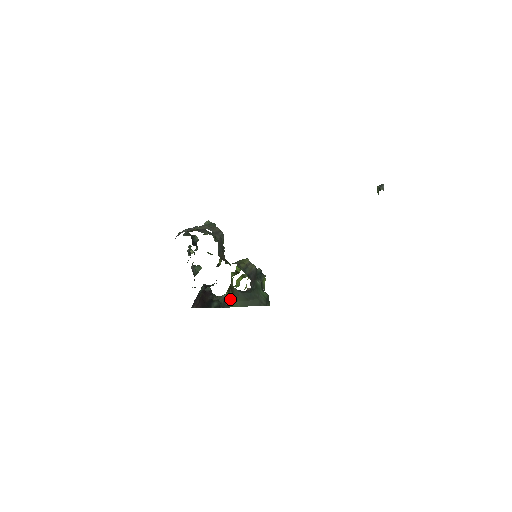
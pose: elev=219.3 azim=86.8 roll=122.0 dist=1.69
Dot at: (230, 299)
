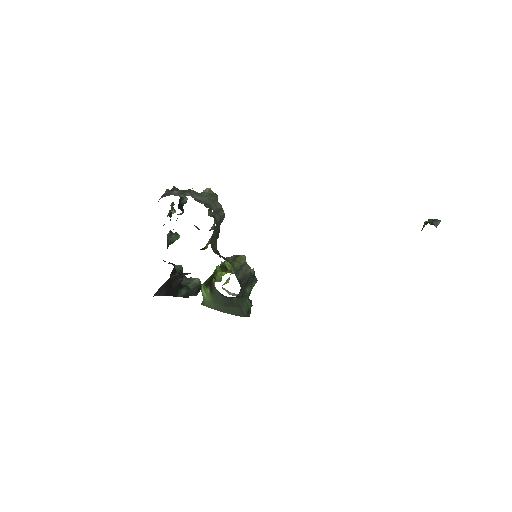
Dot at: (204, 295)
